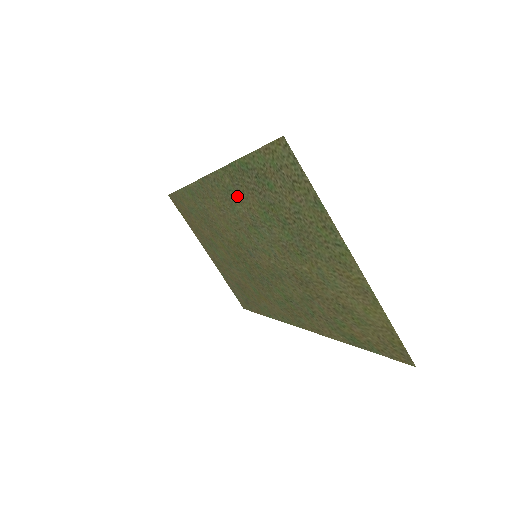
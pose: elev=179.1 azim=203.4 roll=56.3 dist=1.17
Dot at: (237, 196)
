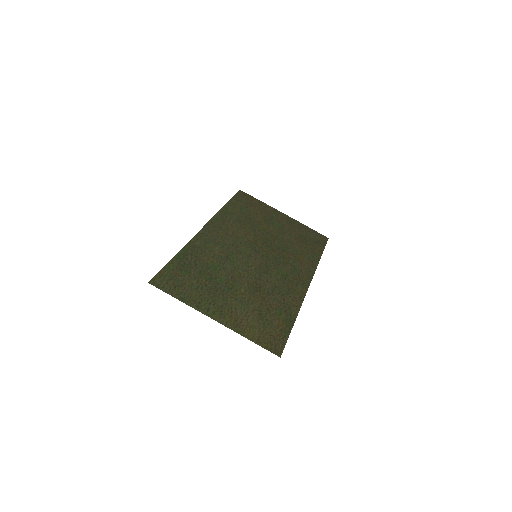
Dot at: (207, 249)
